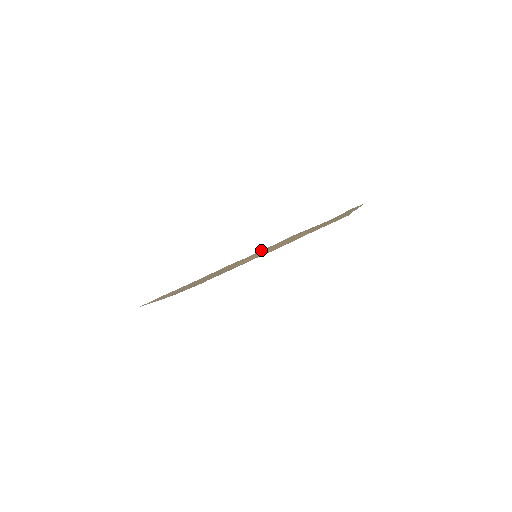
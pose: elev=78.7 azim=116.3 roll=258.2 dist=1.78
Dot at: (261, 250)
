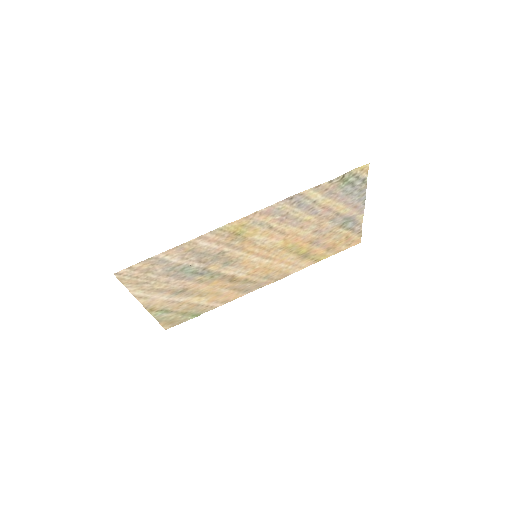
Dot at: (257, 211)
